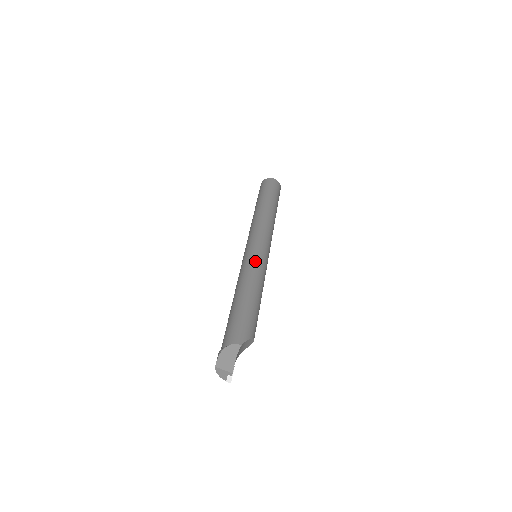
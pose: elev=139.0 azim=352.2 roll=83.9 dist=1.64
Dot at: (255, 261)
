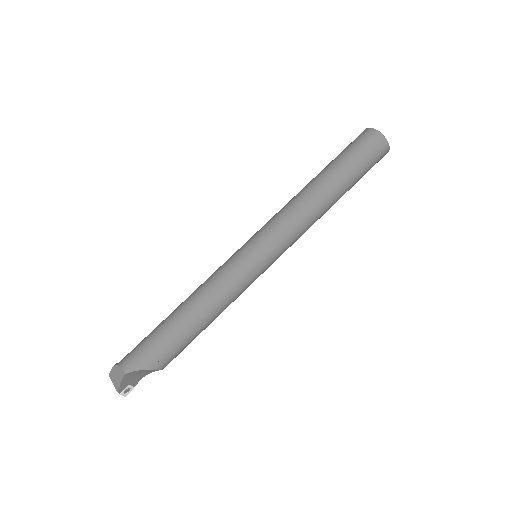
Dot at: (229, 269)
